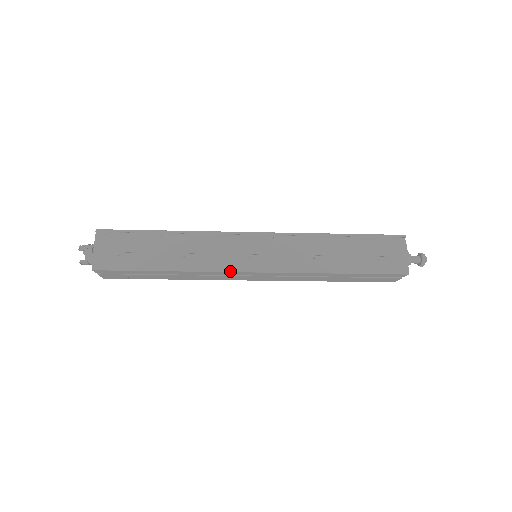
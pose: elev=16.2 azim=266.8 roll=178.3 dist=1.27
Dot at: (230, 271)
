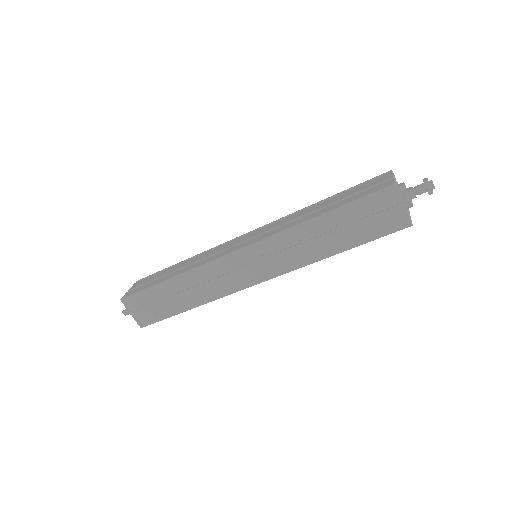
Dot at: (218, 258)
